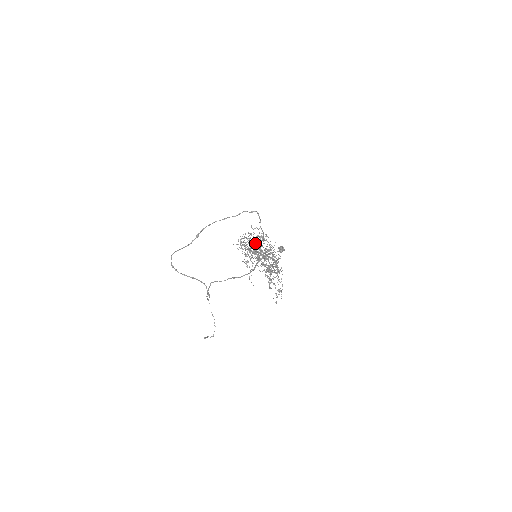
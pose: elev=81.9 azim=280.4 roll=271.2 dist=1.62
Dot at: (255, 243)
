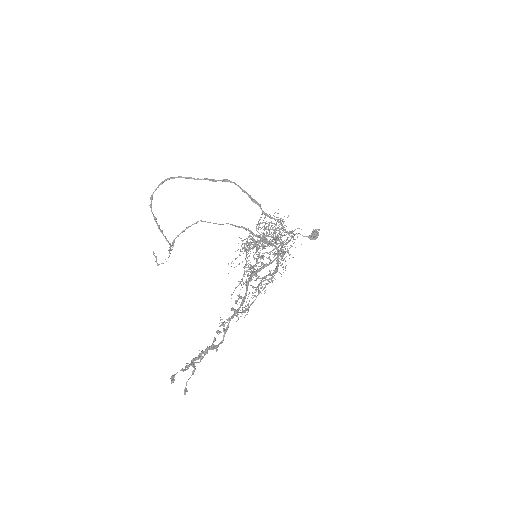
Dot at: (259, 257)
